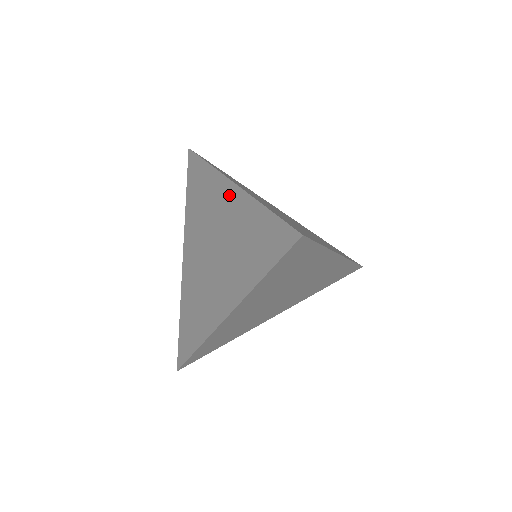
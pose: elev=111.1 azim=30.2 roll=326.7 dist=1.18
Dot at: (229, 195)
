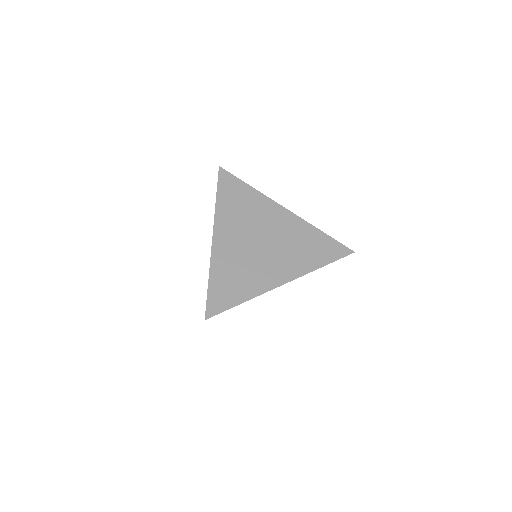
Dot at: occluded
